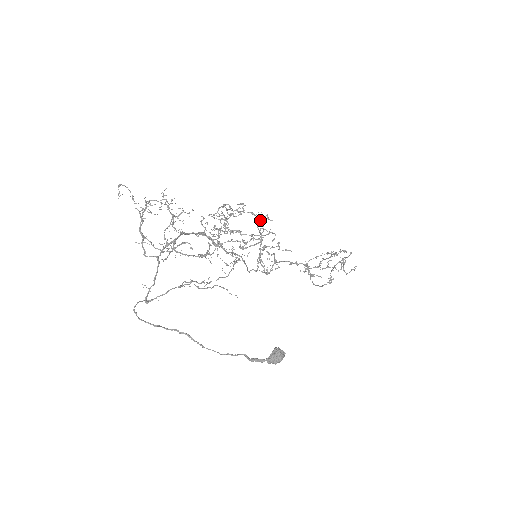
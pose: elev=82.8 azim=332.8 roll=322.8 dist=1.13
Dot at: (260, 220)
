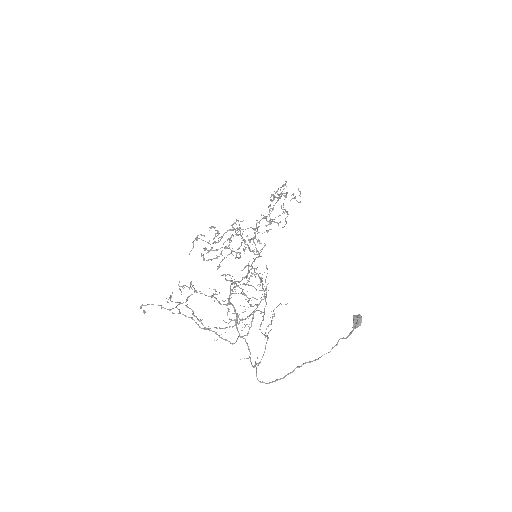
Dot at: occluded
